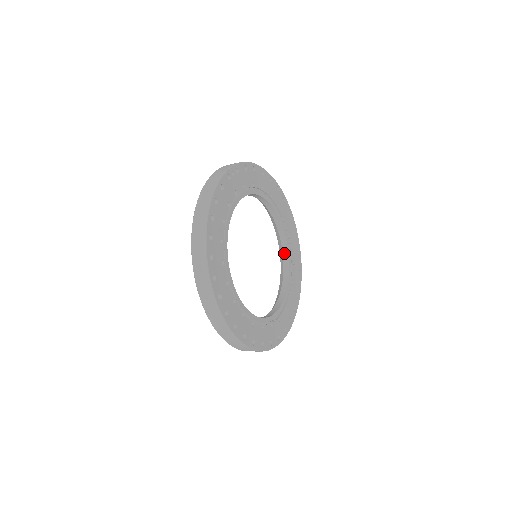
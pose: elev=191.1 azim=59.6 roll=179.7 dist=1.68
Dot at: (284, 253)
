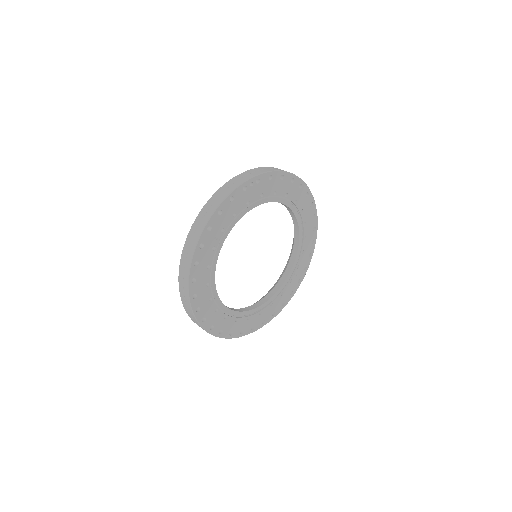
Dot at: (293, 253)
